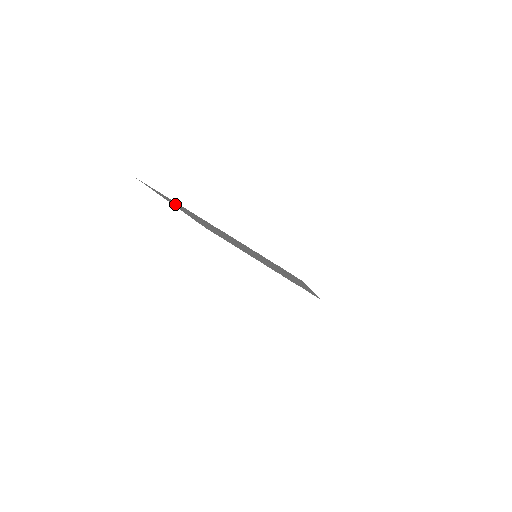
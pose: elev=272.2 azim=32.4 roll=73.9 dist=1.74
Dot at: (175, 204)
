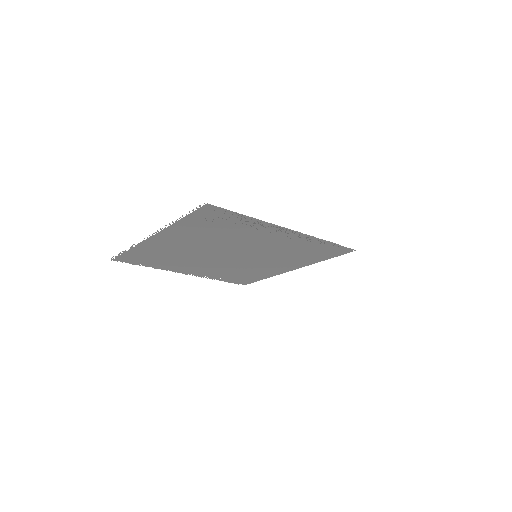
Dot at: (210, 225)
